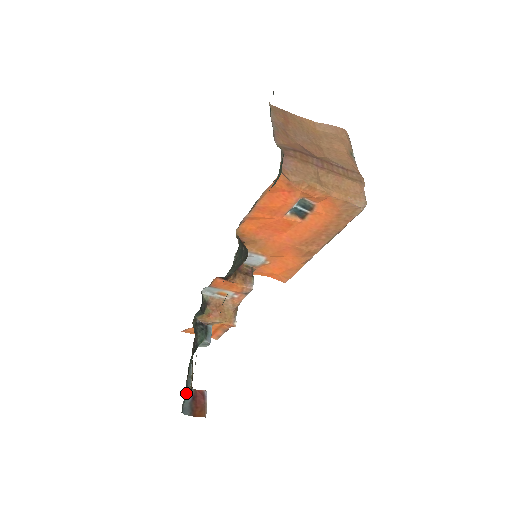
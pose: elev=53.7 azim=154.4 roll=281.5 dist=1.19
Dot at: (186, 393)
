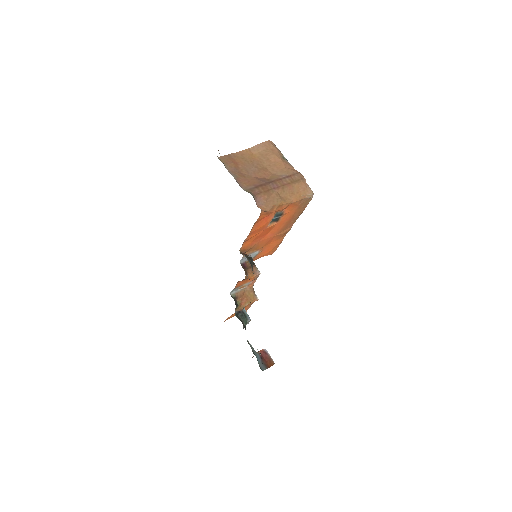
Dot at: occluded
